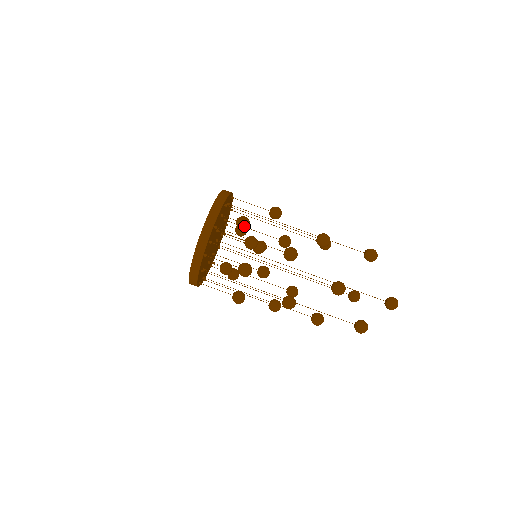
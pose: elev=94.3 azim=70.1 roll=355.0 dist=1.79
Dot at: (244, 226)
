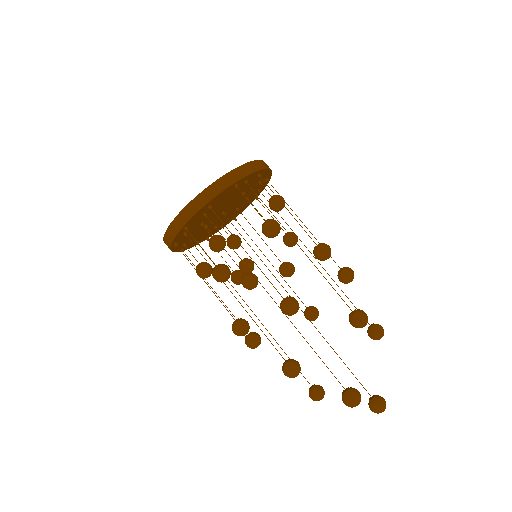
Dot at: (280, 203)
